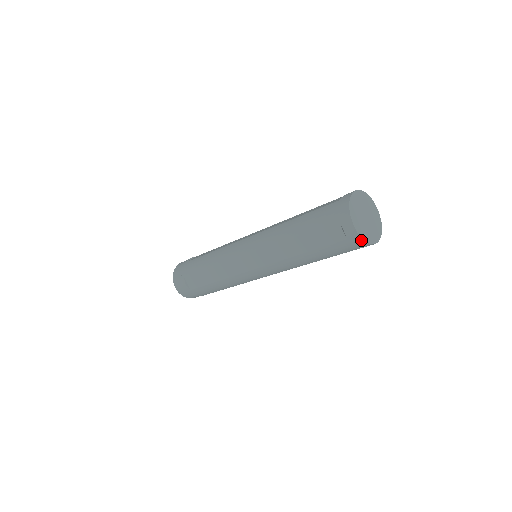
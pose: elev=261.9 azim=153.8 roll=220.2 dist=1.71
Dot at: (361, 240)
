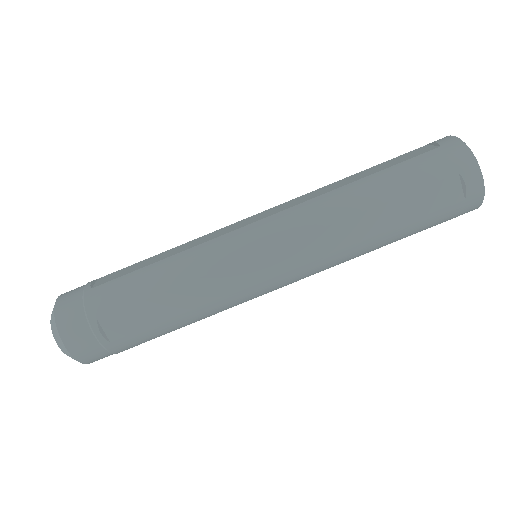
Dot at: (480, 200)
